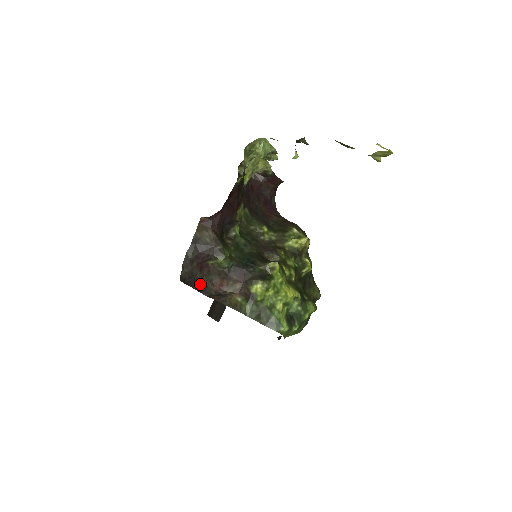
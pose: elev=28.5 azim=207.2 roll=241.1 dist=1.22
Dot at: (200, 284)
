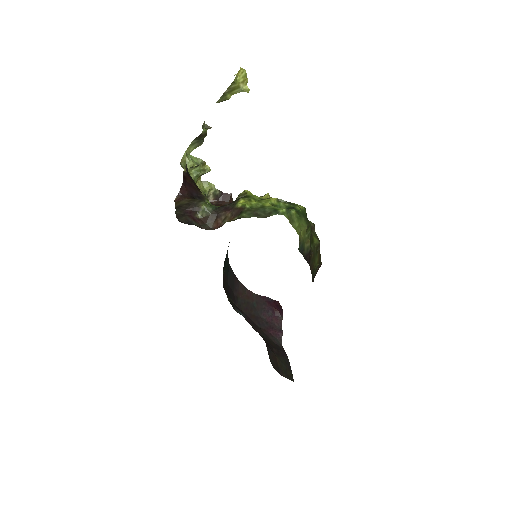
Dot at: occluded
